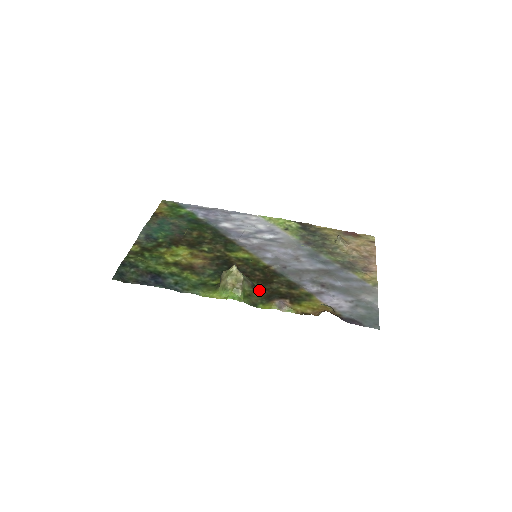
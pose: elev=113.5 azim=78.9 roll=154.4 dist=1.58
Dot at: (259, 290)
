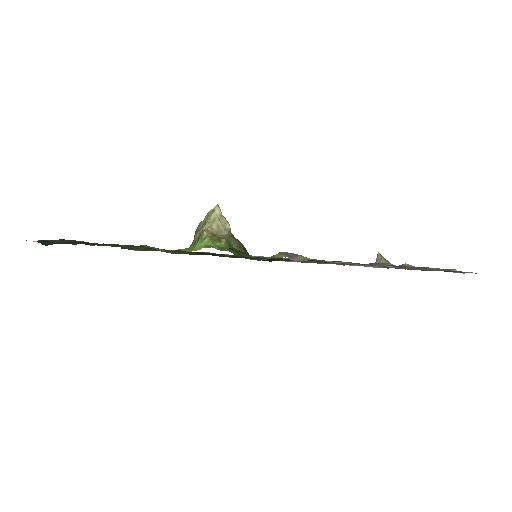
Dot at: occluded
